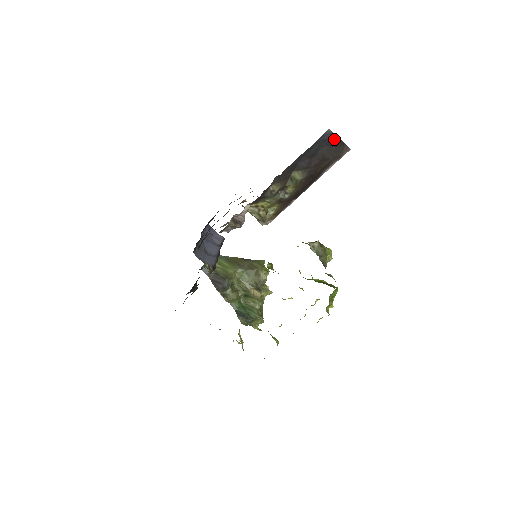
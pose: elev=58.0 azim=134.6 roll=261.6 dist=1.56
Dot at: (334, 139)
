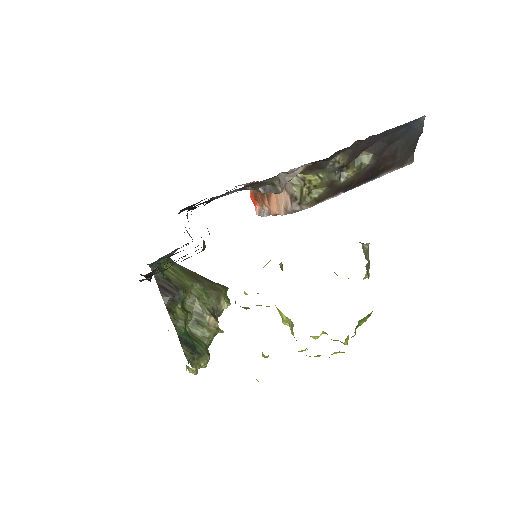
Dot at: (418, 134)
